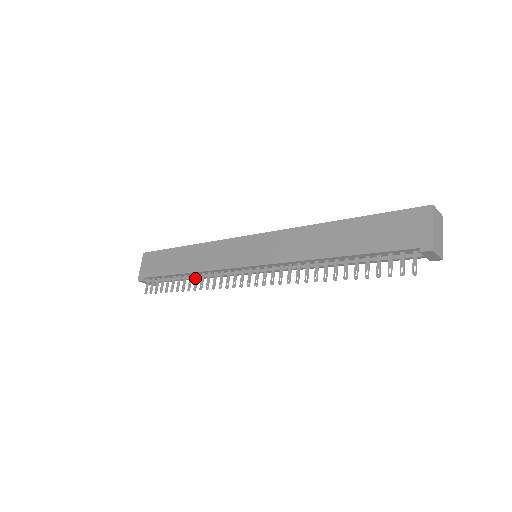
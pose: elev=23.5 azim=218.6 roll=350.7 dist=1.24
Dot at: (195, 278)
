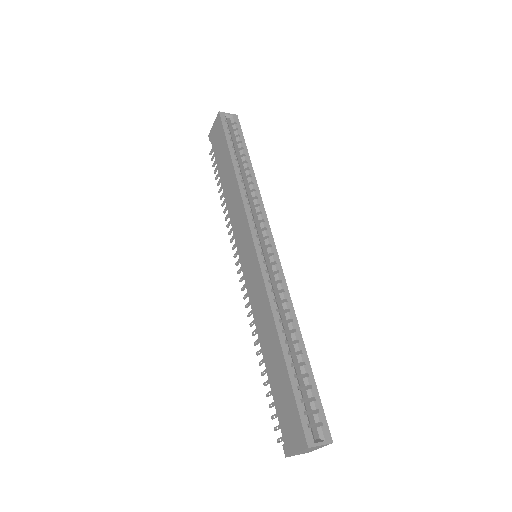
Dot at: occluded
